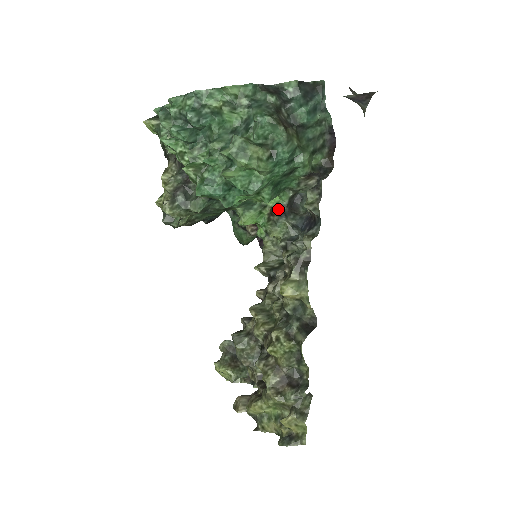
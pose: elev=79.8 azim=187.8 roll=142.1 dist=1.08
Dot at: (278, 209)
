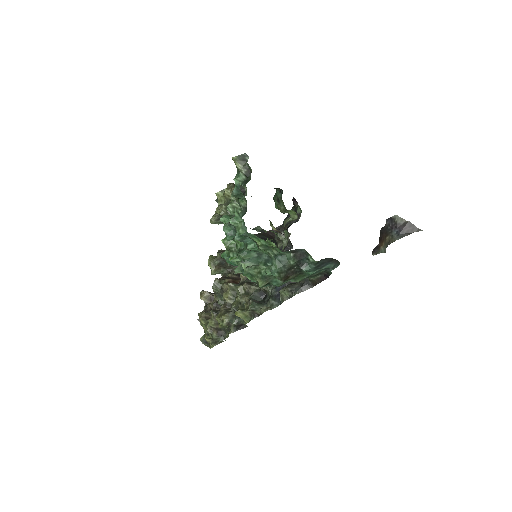
Dot at: occluded
